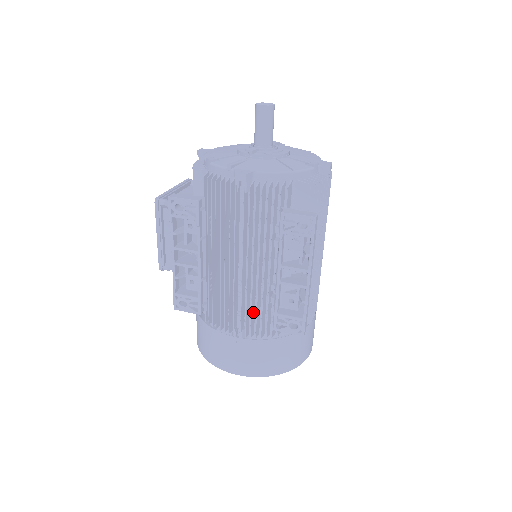
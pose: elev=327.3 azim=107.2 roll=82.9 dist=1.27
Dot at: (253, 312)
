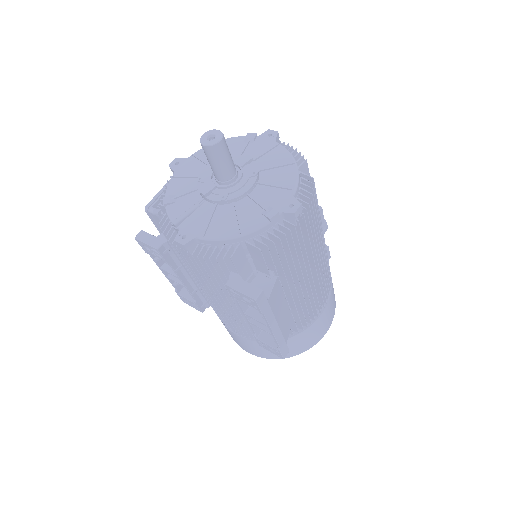
Dot at: occluded
